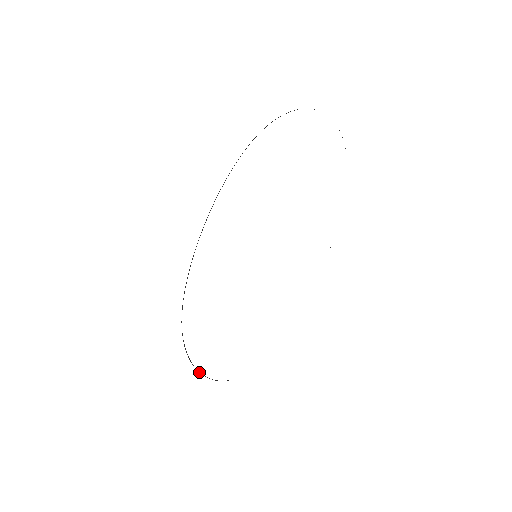
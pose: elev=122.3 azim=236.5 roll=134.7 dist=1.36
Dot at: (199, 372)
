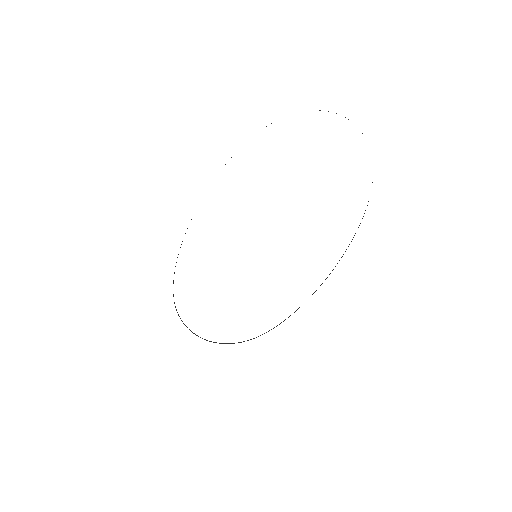
Dot at: occluded
